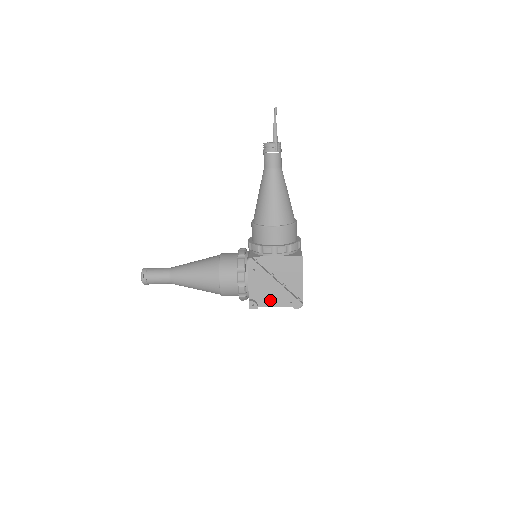
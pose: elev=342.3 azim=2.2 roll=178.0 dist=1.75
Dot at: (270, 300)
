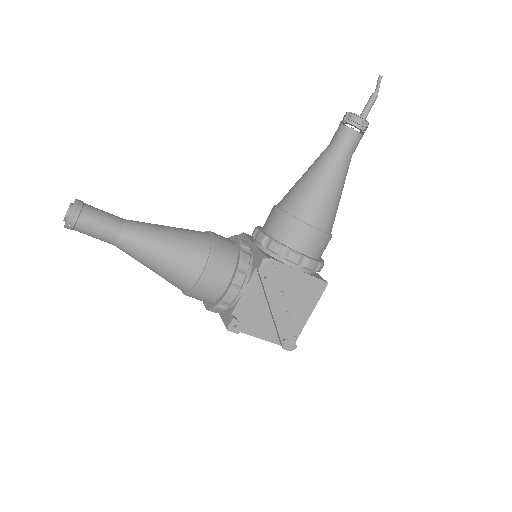
Dot at: (258, 326)
